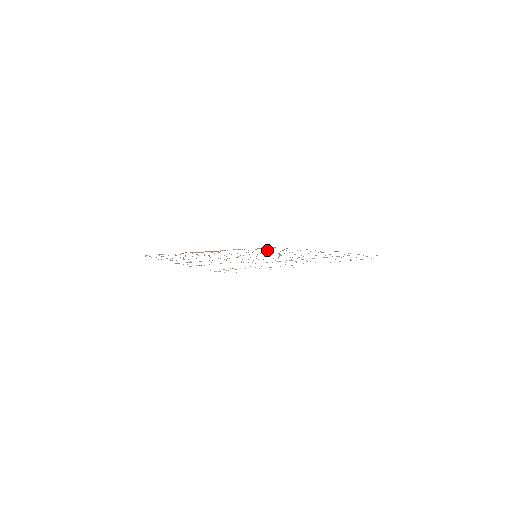
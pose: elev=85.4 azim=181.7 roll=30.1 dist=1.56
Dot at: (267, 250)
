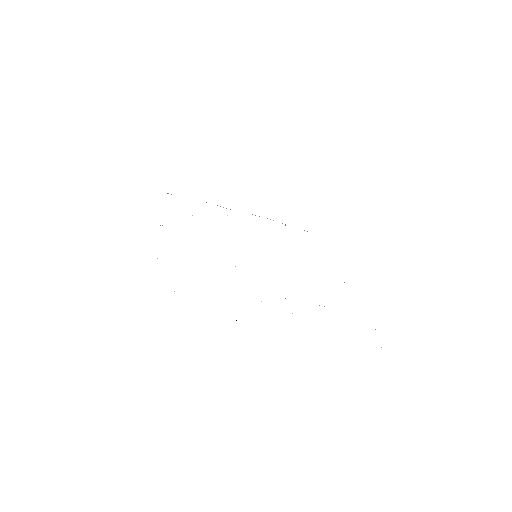
Dot at: occluded
